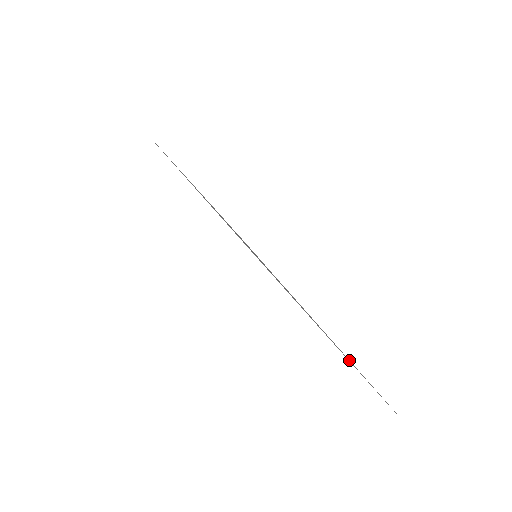
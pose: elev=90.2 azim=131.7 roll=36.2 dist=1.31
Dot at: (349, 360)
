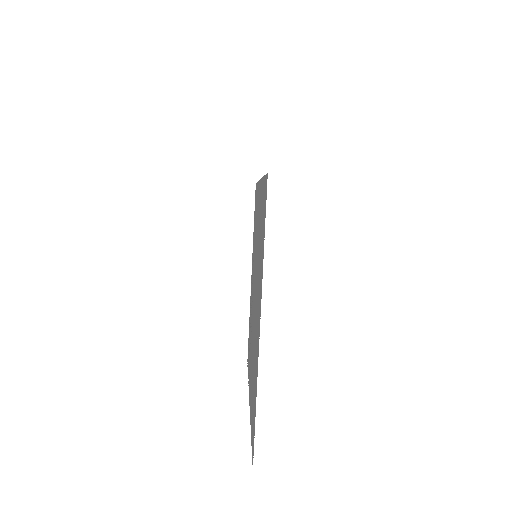
Dot at: occluded
